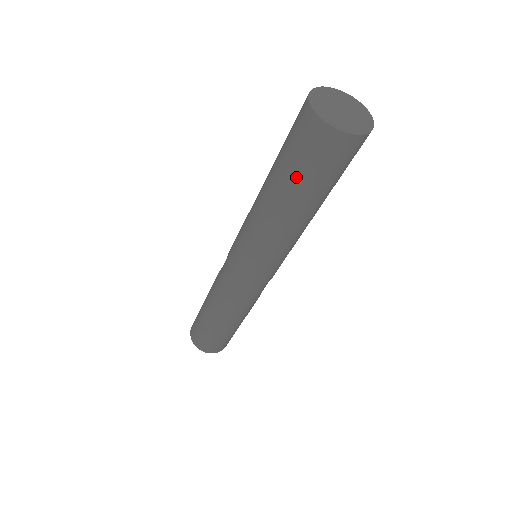
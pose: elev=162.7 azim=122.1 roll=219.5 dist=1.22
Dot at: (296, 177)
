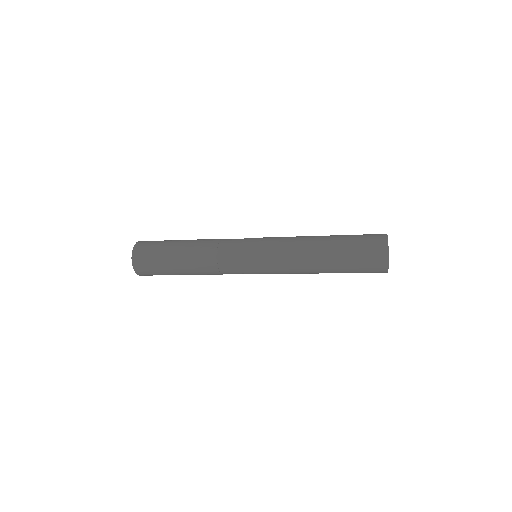
Dot at: (348, 272)
